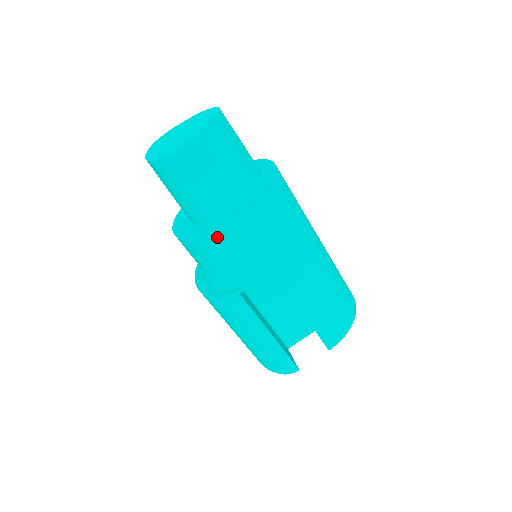
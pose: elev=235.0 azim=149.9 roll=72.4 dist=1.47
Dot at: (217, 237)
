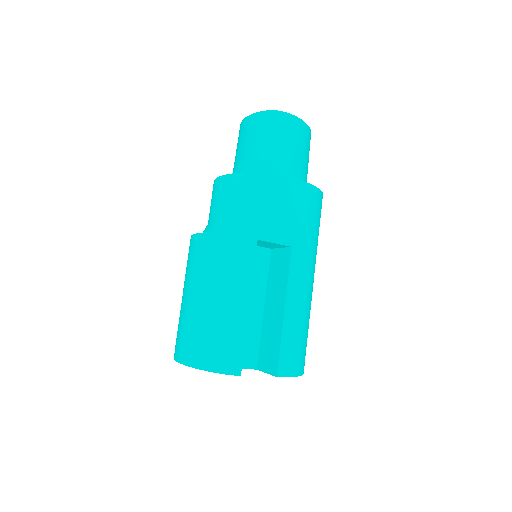
Dot at: (275, 182)
